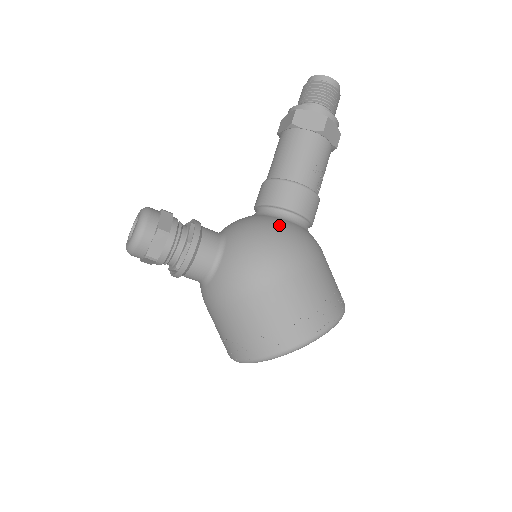
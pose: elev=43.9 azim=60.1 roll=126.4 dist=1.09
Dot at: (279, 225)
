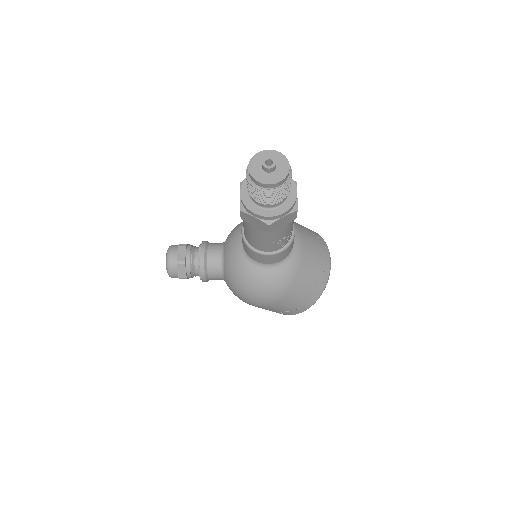
Dot at: (252, 279)
